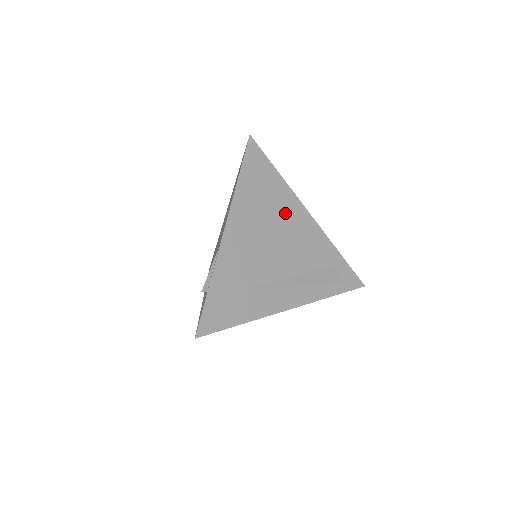
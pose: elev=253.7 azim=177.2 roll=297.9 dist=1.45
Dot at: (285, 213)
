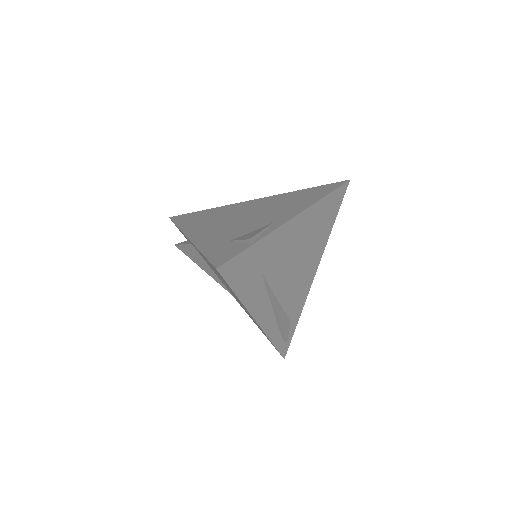
Dot at: (314, 253)
